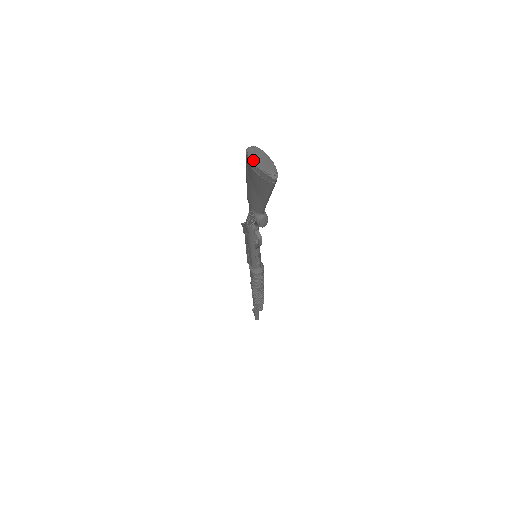
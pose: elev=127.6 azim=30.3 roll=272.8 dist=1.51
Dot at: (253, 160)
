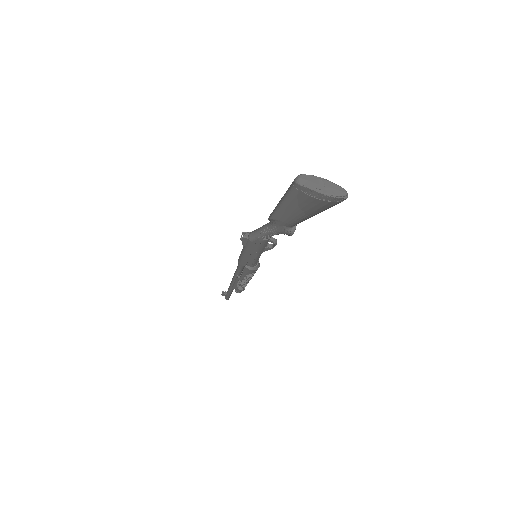
Dot at: (317, 191)
